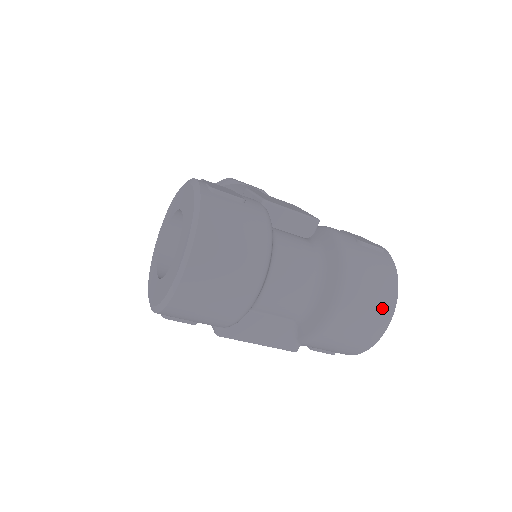
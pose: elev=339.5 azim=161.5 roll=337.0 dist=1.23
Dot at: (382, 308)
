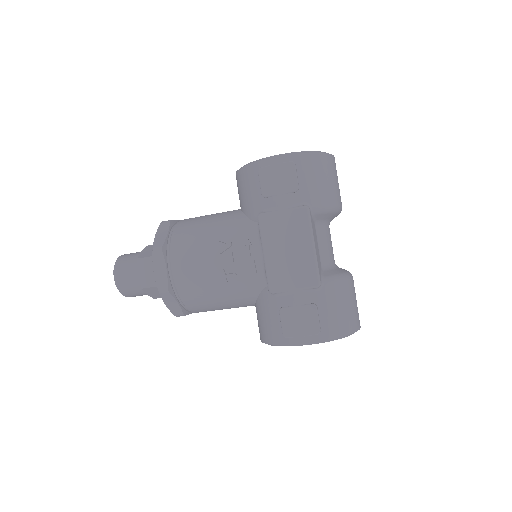
Dot at: occluded
